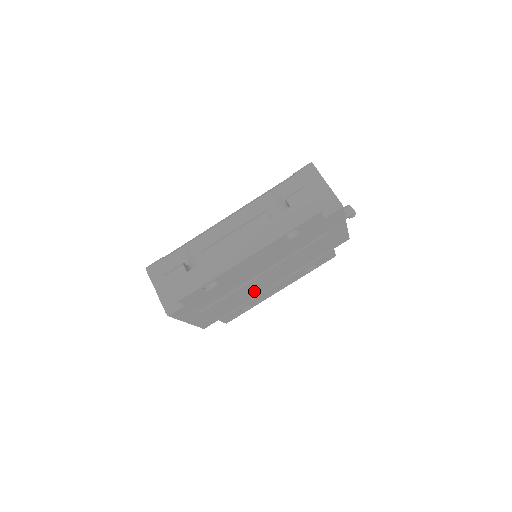
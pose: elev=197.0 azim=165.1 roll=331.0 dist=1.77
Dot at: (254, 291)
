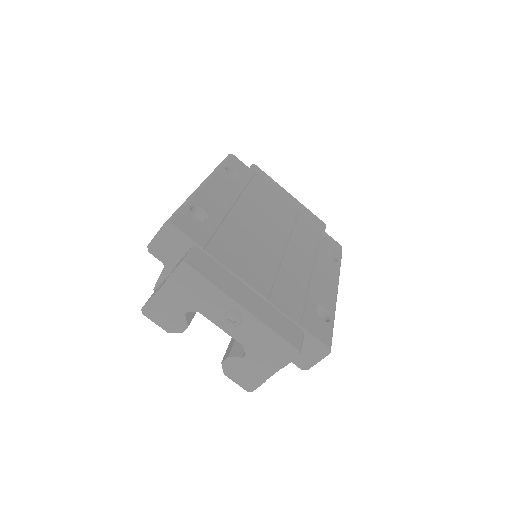
Dot at: (291, 270)
